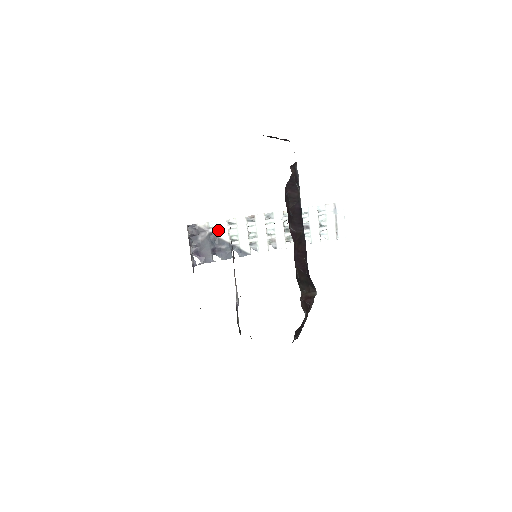
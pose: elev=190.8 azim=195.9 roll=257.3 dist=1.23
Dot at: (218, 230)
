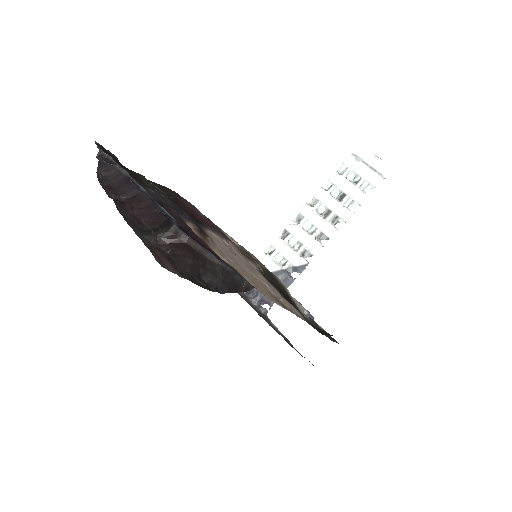
Dot at: occluded
